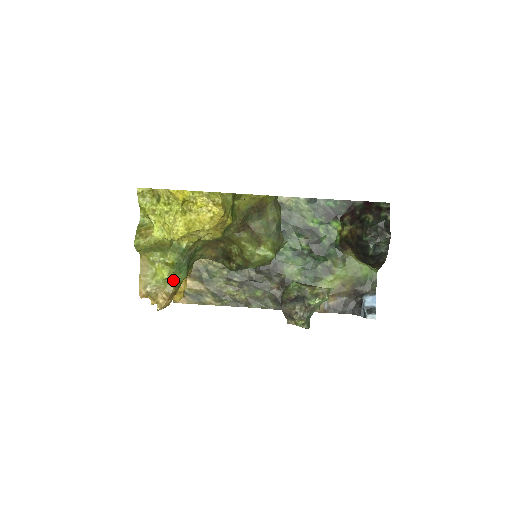
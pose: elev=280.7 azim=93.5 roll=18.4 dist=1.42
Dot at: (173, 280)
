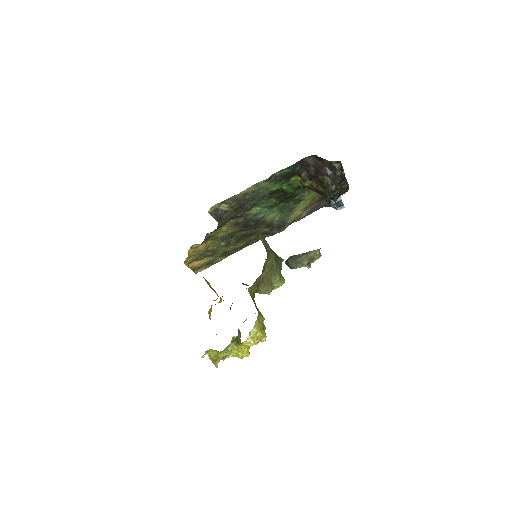
Dot at: (238, 344)
